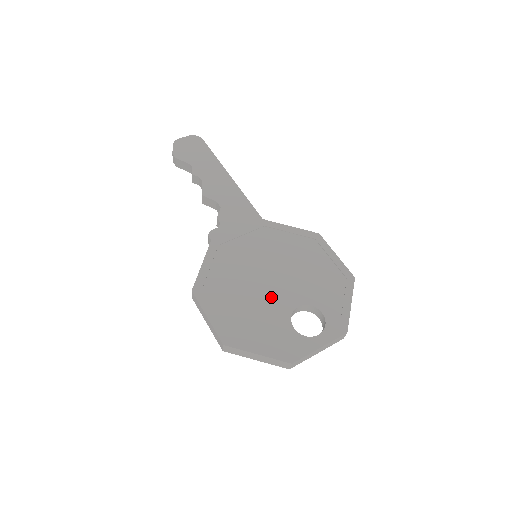
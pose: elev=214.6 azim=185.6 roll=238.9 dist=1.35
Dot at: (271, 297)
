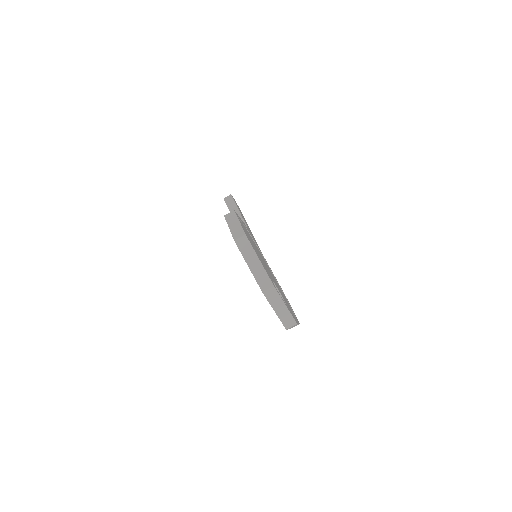
Dot at: occluded
